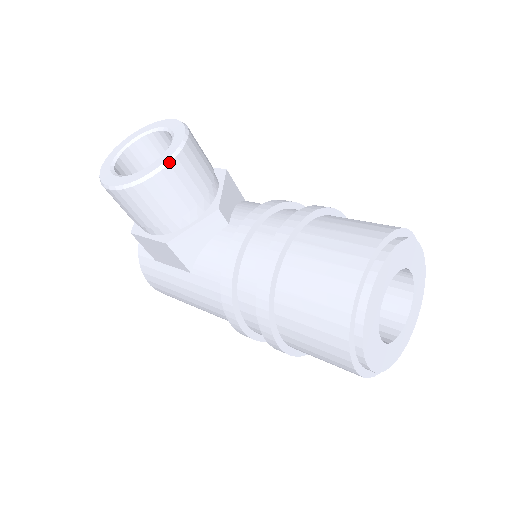
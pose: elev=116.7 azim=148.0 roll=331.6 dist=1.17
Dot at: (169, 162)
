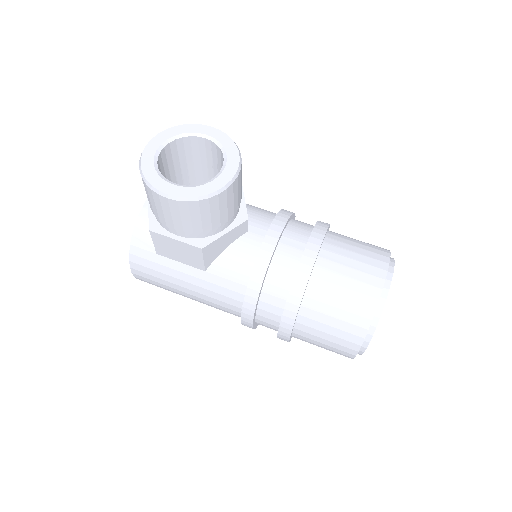
Dot at: (233, 181)
